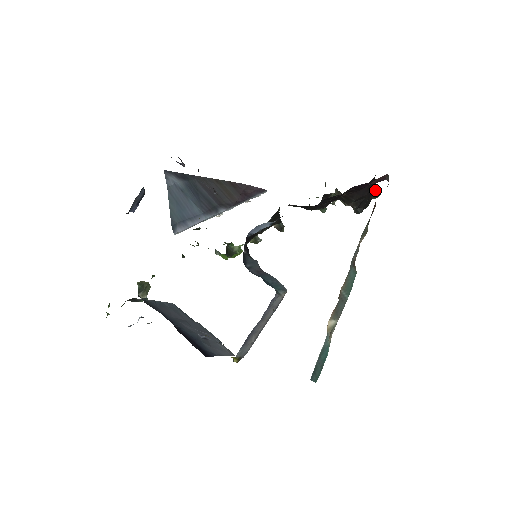
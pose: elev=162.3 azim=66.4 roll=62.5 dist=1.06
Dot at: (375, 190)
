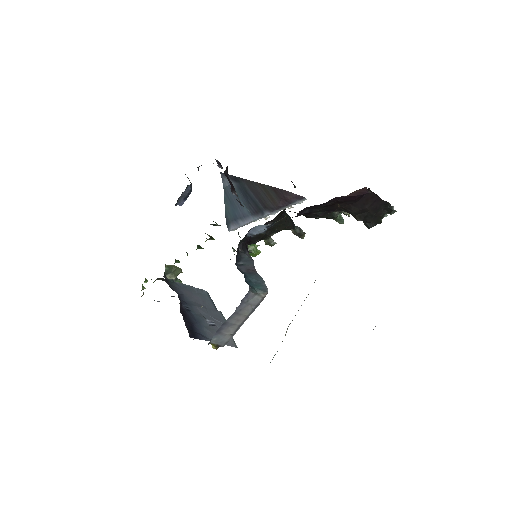
Dot at: (383, 205)
